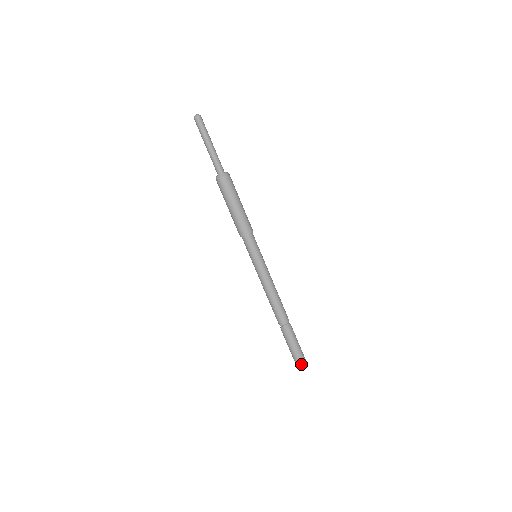
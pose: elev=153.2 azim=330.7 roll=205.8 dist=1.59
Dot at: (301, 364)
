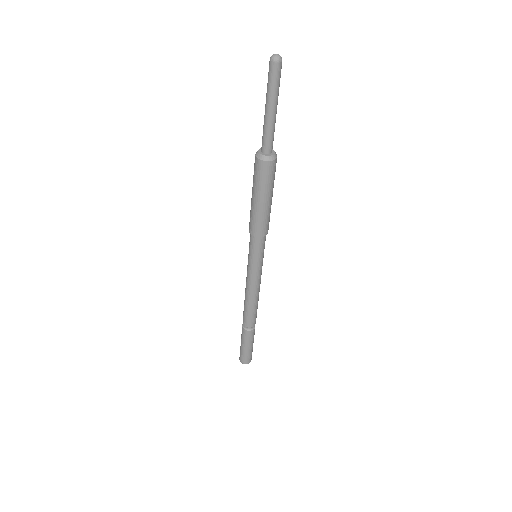
Dot at: (243, 360)
